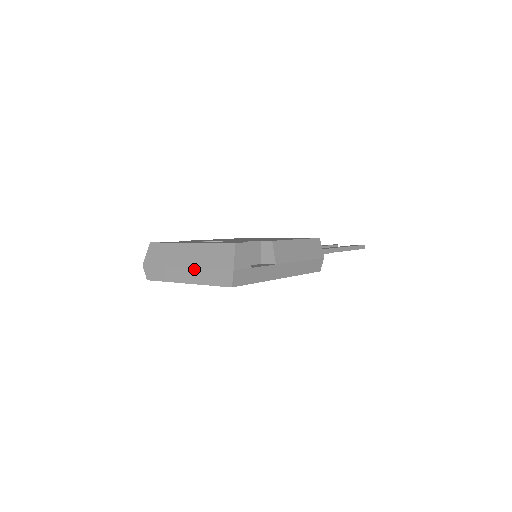
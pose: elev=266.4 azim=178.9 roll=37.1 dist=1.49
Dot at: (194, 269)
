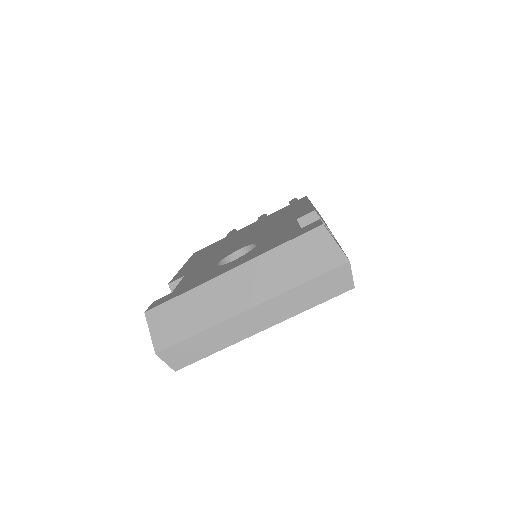
Dot at: (271, 301)
